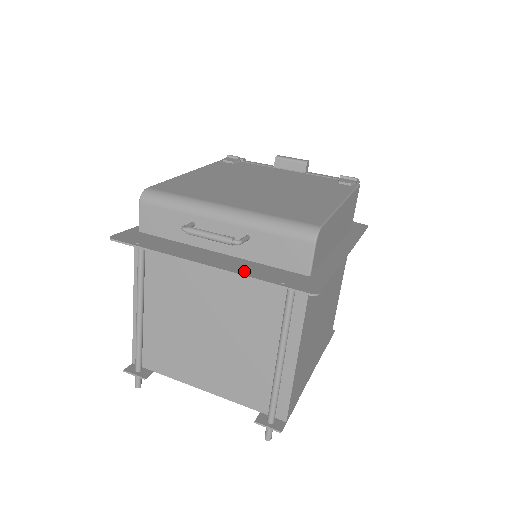
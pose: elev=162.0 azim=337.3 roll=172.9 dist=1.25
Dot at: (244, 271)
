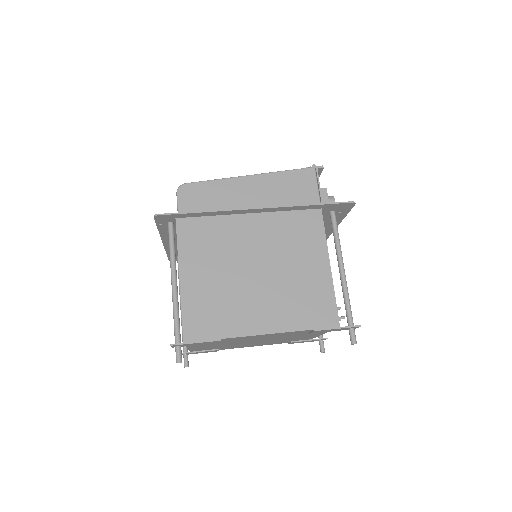
Dot at: (165, 232)
